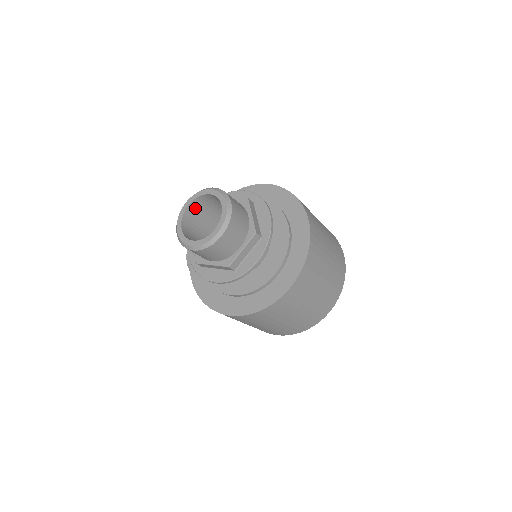
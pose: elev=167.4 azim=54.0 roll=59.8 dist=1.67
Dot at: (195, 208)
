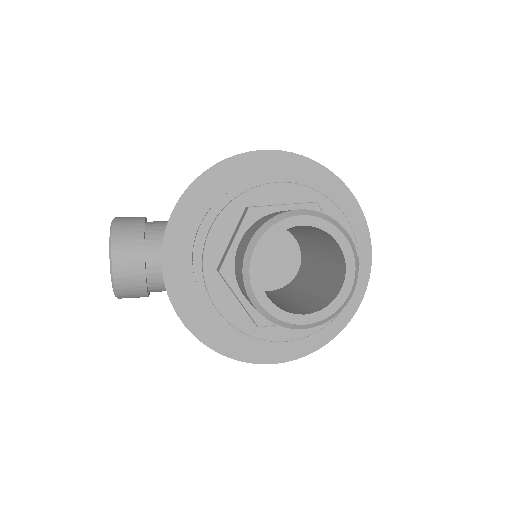
Dot at: occluded
